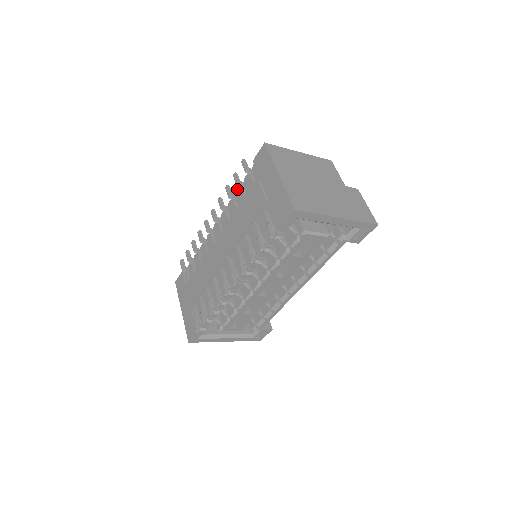
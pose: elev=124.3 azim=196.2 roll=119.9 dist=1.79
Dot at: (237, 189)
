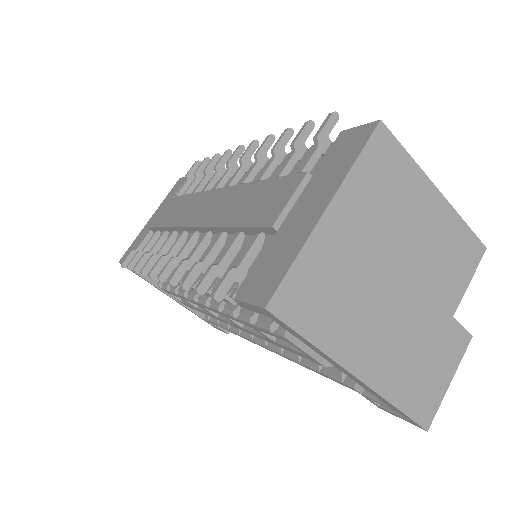
Dot at: occluded
